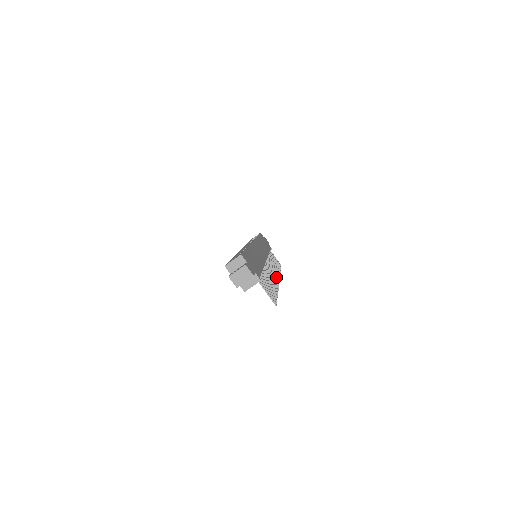
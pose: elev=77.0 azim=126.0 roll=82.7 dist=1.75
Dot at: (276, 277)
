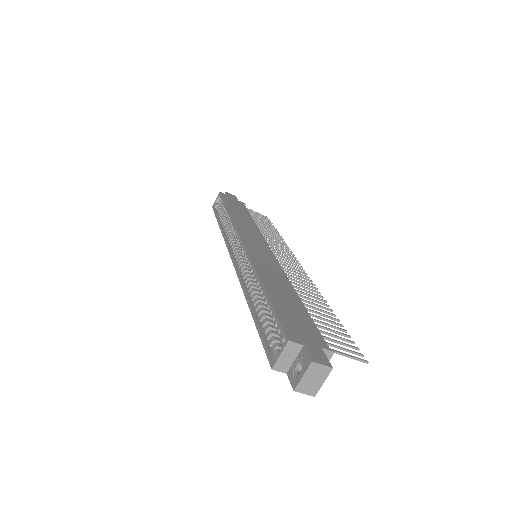
Dot at: (298, 268)
